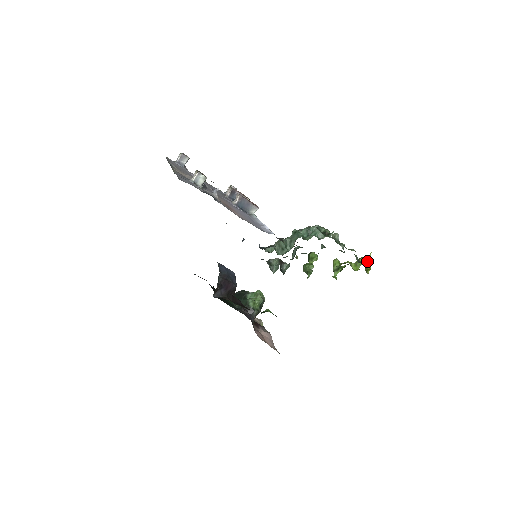
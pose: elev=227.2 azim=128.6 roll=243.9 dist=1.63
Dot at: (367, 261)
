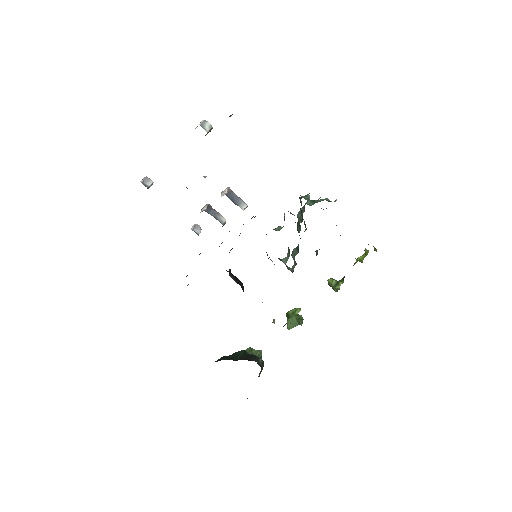
Dot at: occluded
